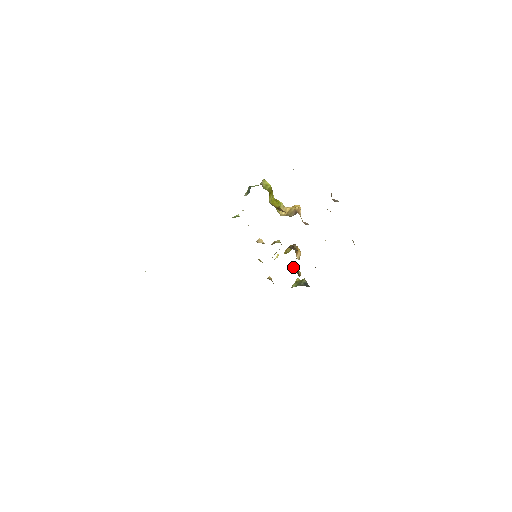
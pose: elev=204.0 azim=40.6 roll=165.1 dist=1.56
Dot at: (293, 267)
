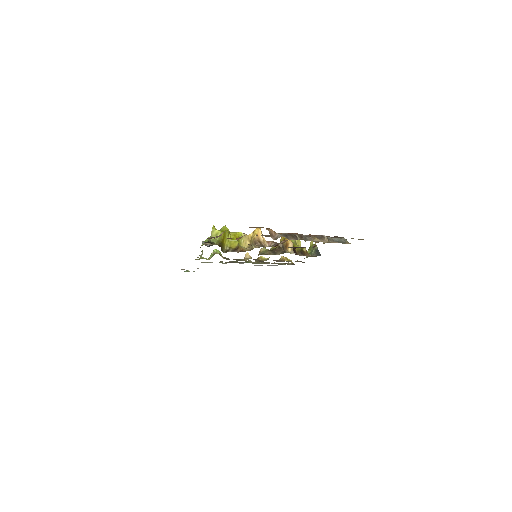
Dot at: (297, 244)
